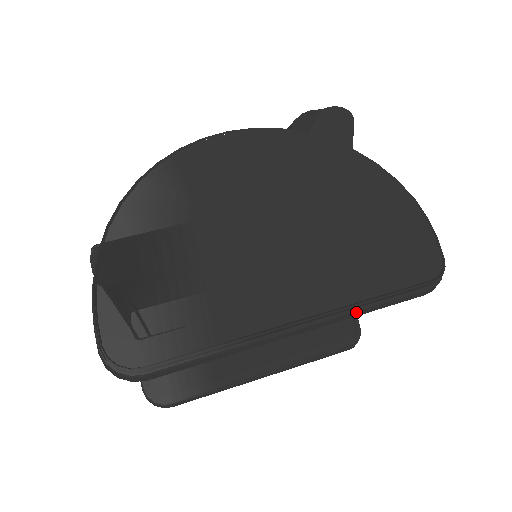
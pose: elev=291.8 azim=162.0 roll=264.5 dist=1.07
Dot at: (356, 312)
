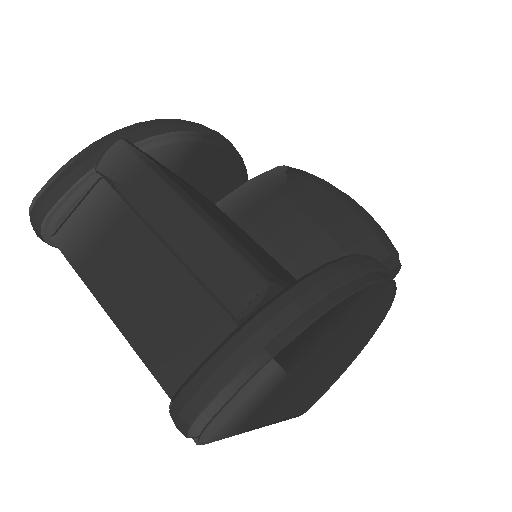
Dot at: occluded
